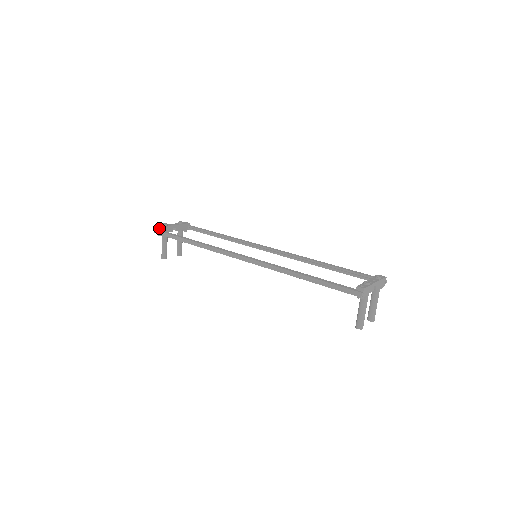
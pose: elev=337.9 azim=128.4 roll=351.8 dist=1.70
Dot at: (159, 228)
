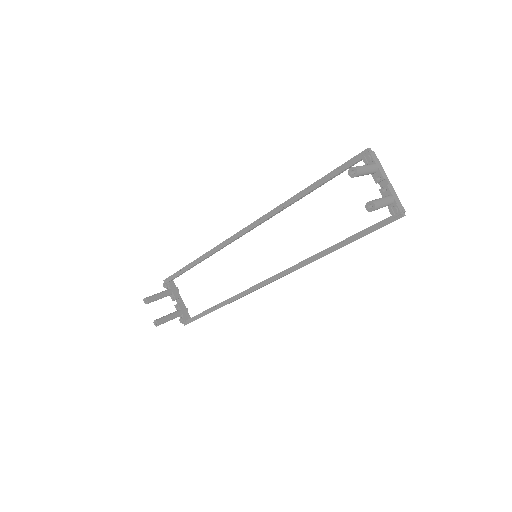
Dot at: occluded
